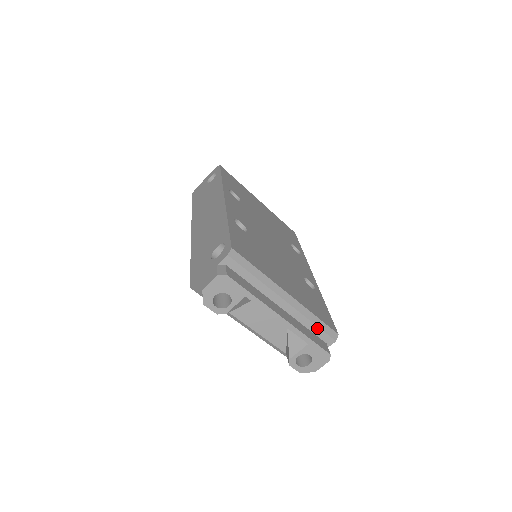
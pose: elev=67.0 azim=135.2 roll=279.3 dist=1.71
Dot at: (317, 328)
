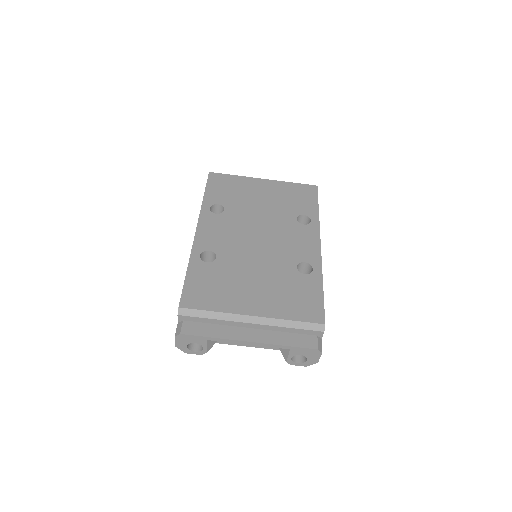
Dot at: (297, 329)
